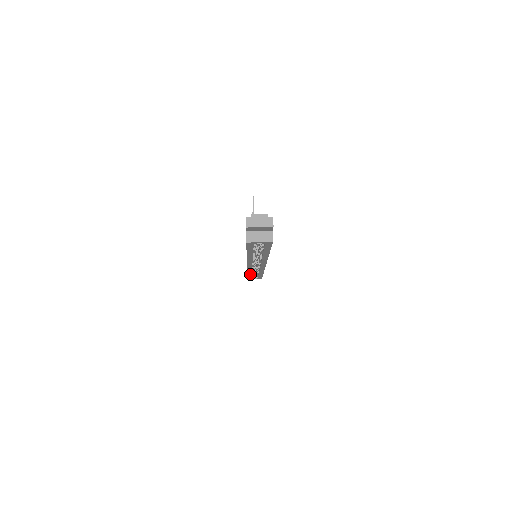
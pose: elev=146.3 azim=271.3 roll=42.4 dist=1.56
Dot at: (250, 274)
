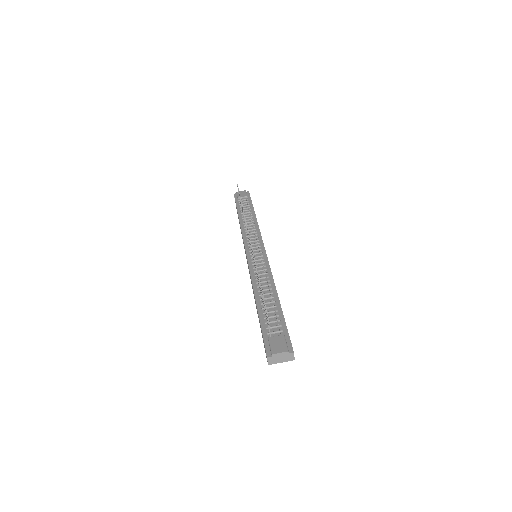
Dot at: occluded
